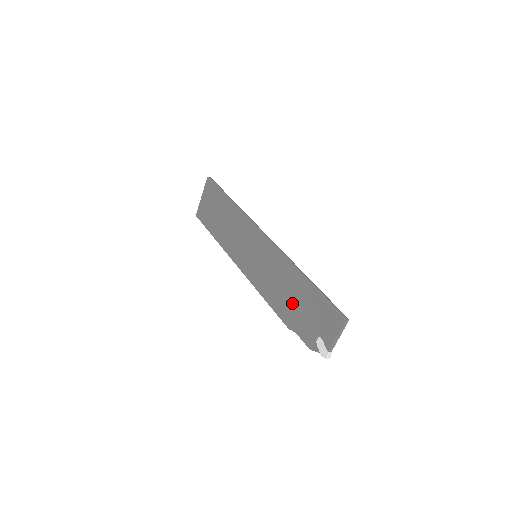
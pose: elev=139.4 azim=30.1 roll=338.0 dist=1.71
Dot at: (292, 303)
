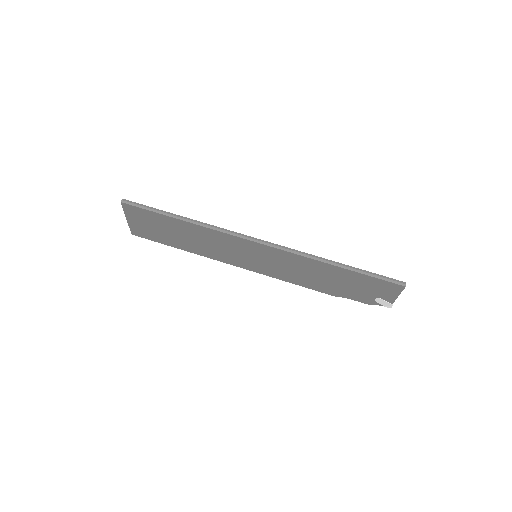
Dot at: (331, 283)
